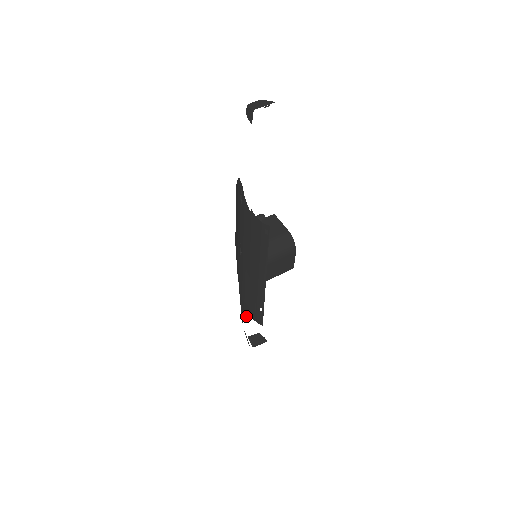
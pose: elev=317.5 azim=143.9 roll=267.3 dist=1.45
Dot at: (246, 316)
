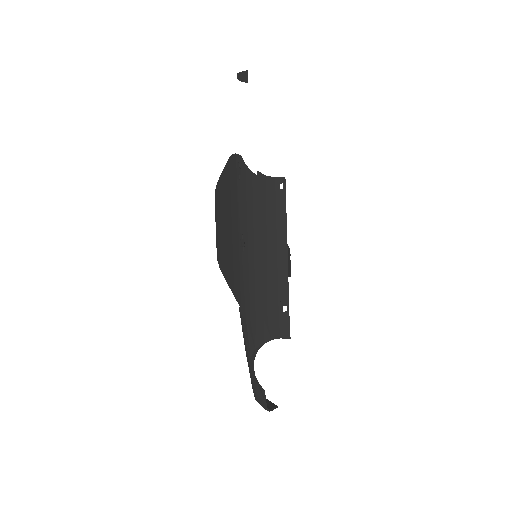
Dot at: (260, 345)
